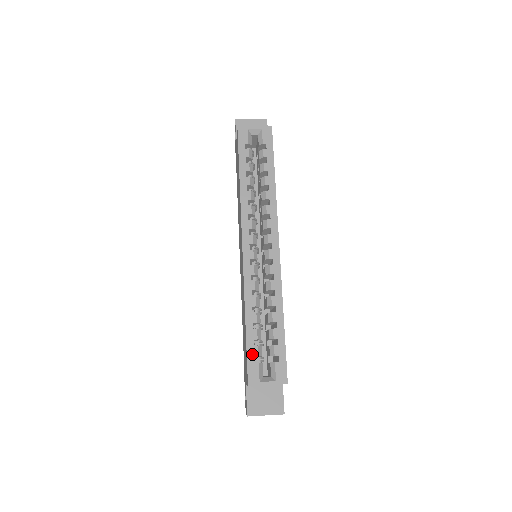
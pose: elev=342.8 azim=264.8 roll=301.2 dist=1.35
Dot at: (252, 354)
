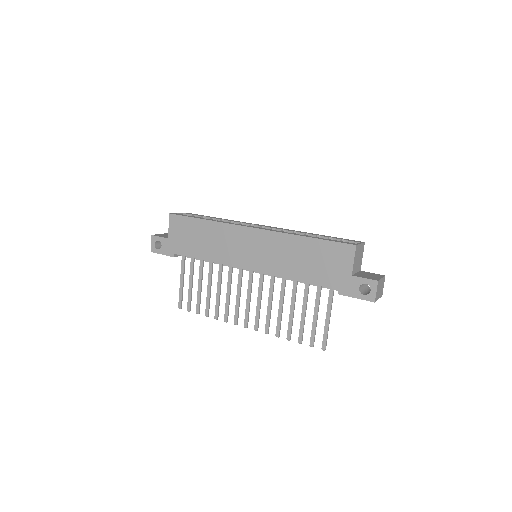
Dot at: (333, 240)
